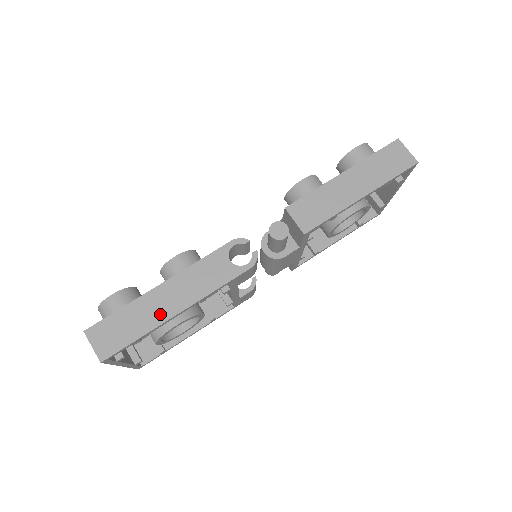
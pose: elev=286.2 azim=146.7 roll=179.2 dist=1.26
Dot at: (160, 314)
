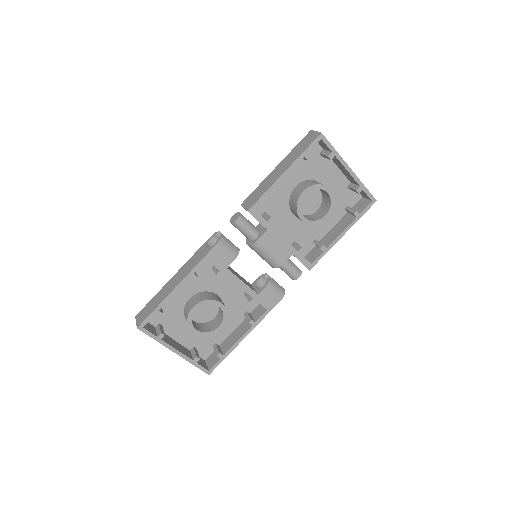
Dot at: (168, 291)
